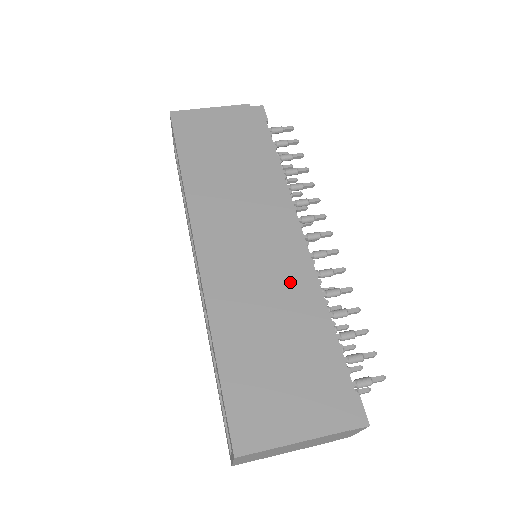
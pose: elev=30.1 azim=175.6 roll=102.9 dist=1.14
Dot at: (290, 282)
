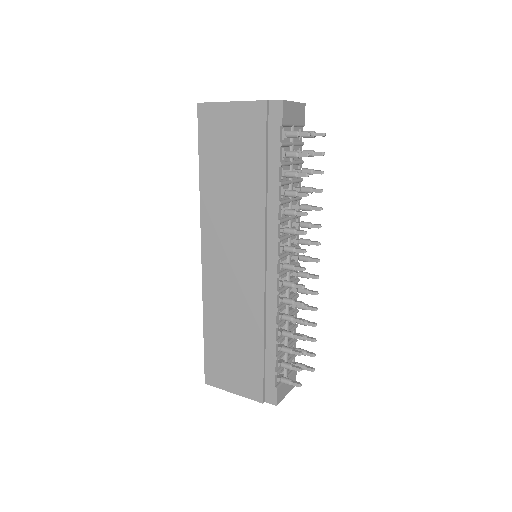
Dot at: (254, 304)
